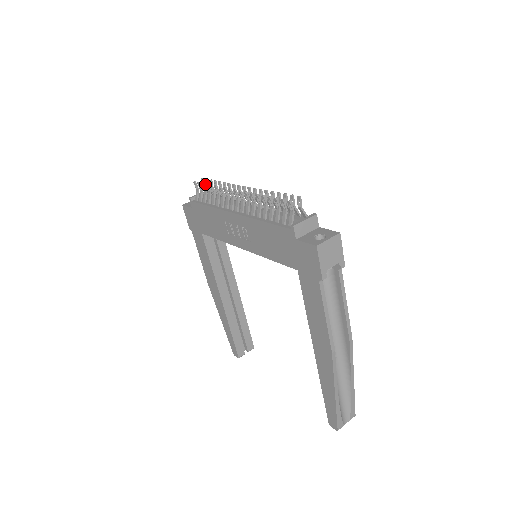
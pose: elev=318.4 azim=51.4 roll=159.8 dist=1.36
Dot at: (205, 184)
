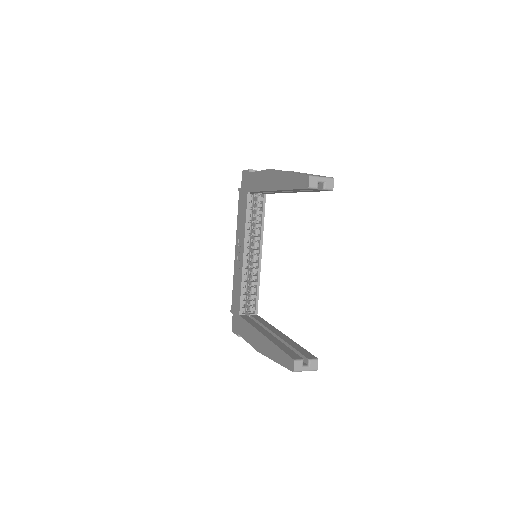
Dot at: occluded
